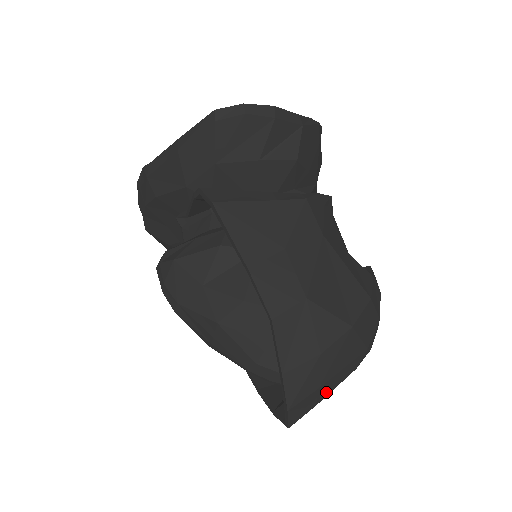
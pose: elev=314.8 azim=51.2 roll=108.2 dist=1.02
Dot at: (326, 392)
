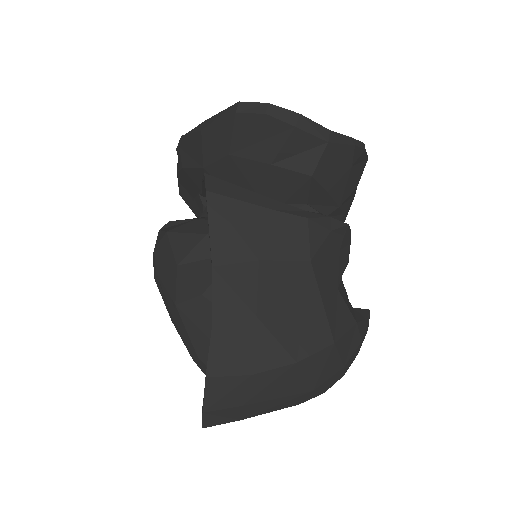
Dot at: (254, 412)
